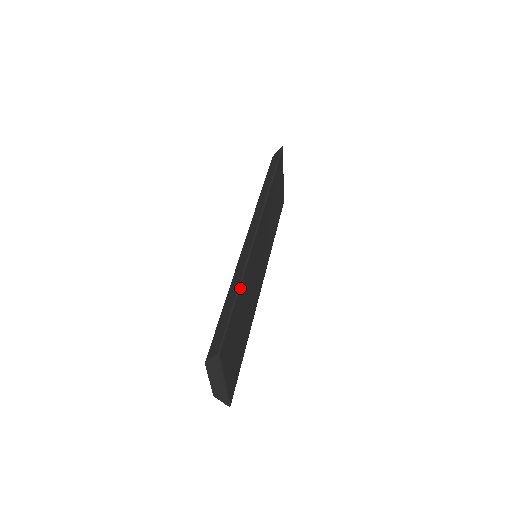
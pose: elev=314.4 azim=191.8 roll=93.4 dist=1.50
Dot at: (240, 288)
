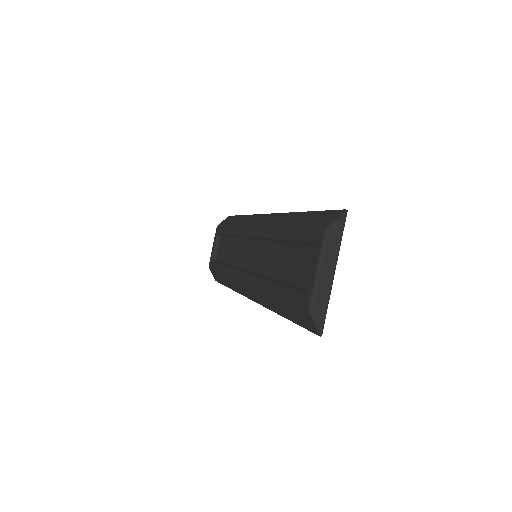
Dot at: occluded
